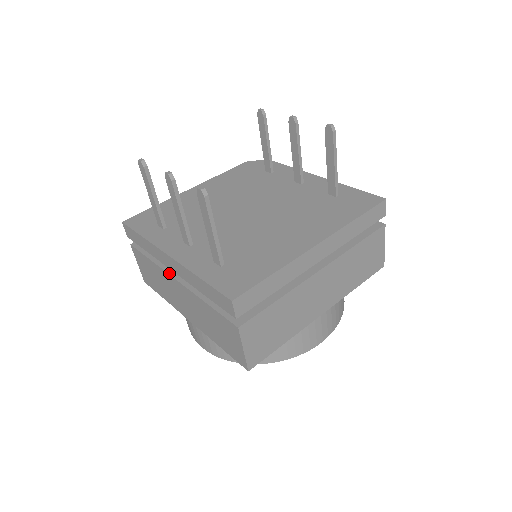
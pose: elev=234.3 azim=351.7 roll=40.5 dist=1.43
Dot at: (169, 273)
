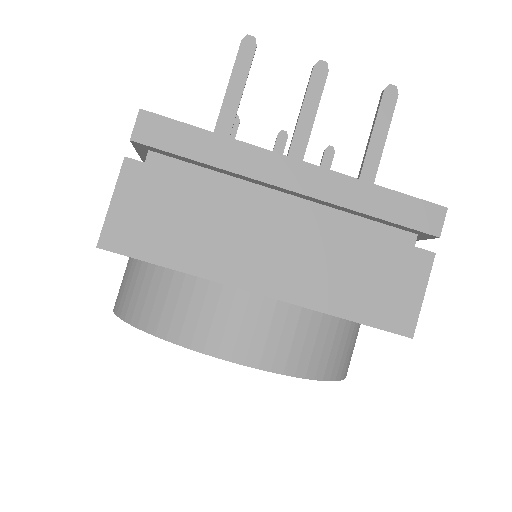
Dot at: (263, 199)
